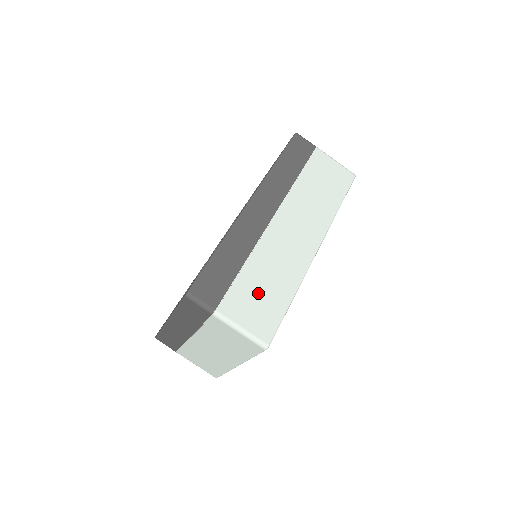
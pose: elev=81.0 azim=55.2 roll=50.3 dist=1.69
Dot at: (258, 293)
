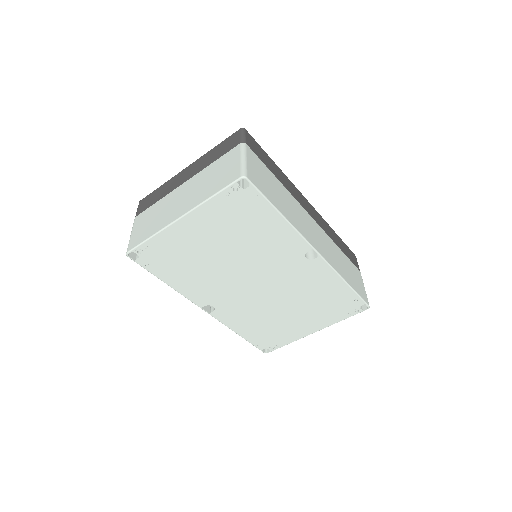
Dot at: (270, 183)
